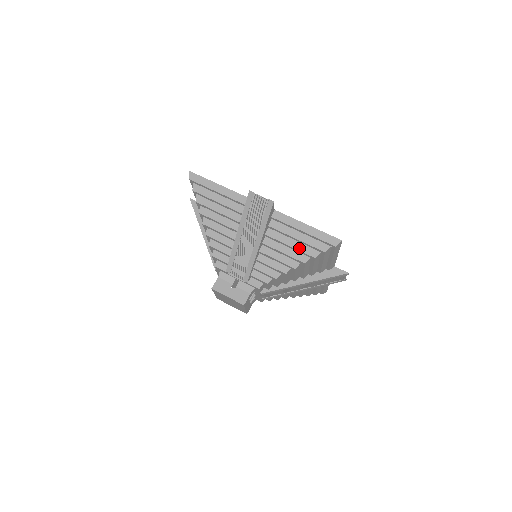
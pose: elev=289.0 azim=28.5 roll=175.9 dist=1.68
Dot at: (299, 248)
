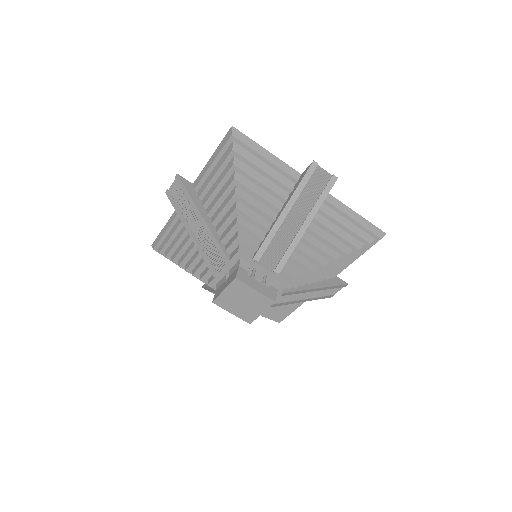
Dot at: (222, 177)
